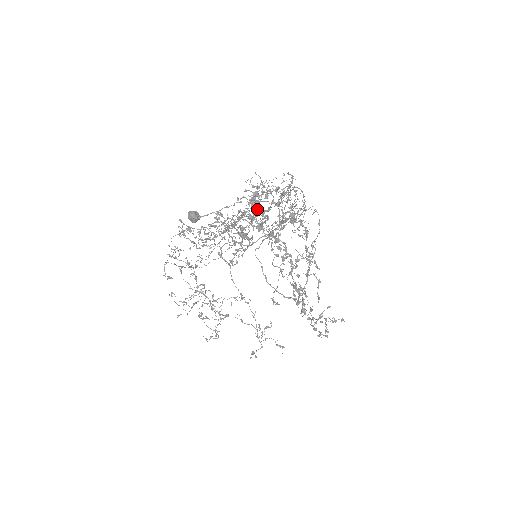
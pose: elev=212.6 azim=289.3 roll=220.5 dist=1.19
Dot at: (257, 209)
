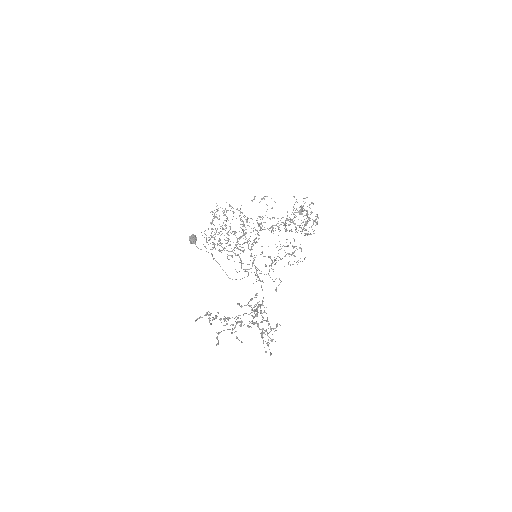
Dot at: occluded
